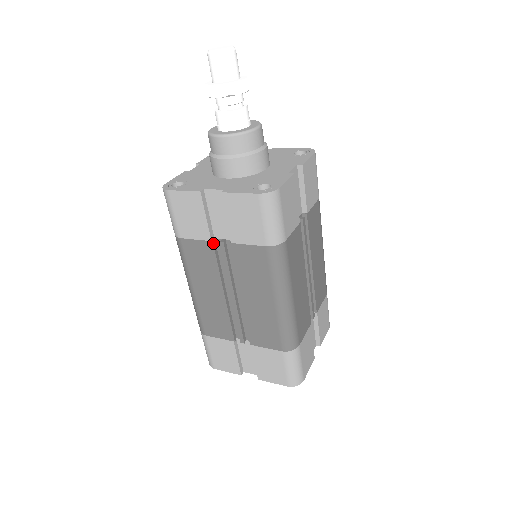
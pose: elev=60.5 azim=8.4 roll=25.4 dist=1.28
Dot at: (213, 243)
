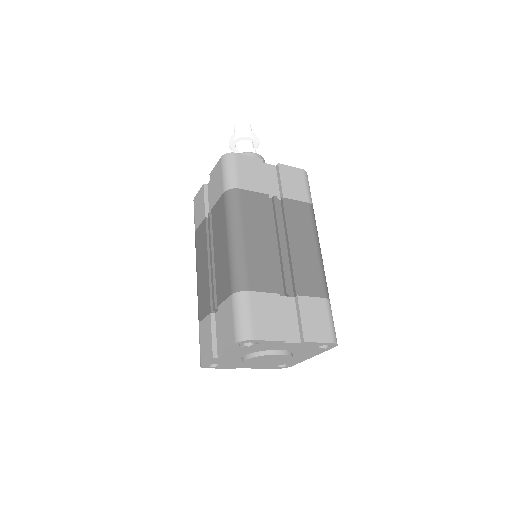
Dot at: (206, 219)
